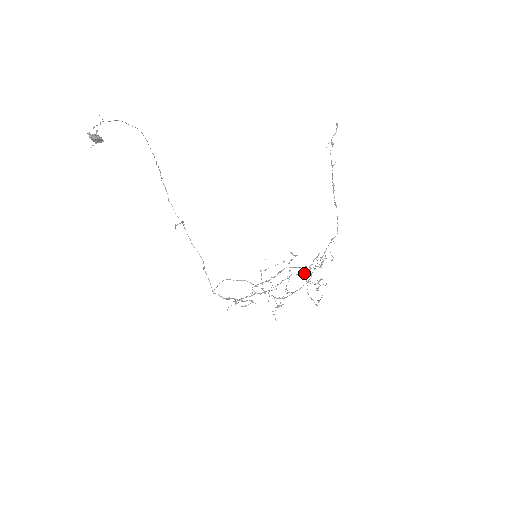
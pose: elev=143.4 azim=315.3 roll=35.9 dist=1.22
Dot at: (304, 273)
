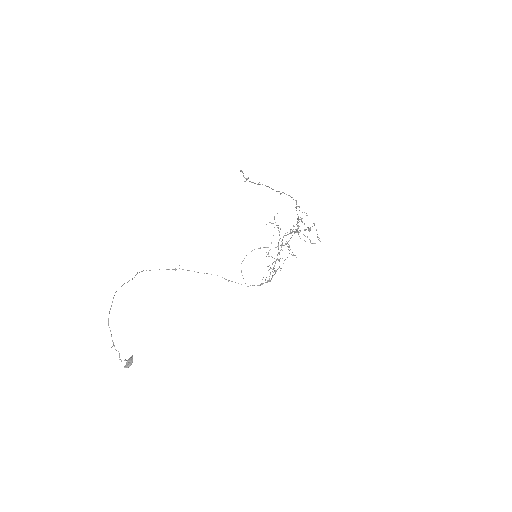
Dot at: occluded
